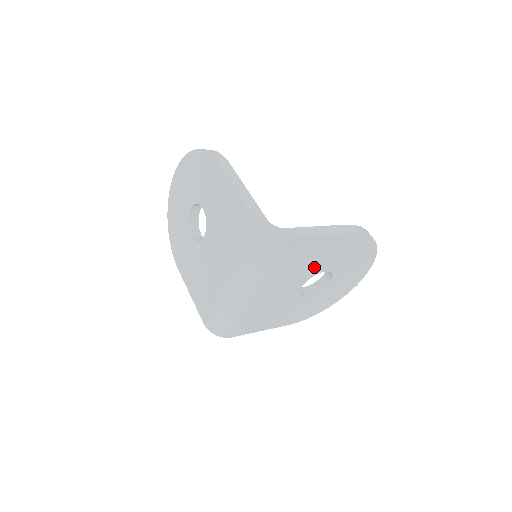
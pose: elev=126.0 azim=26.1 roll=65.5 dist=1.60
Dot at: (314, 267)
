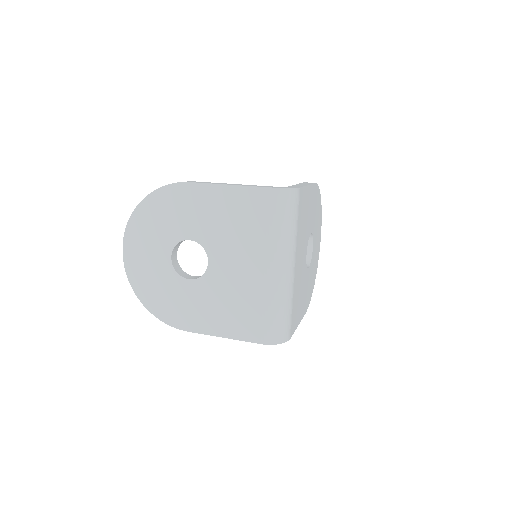
Dot at: (308, 228)
